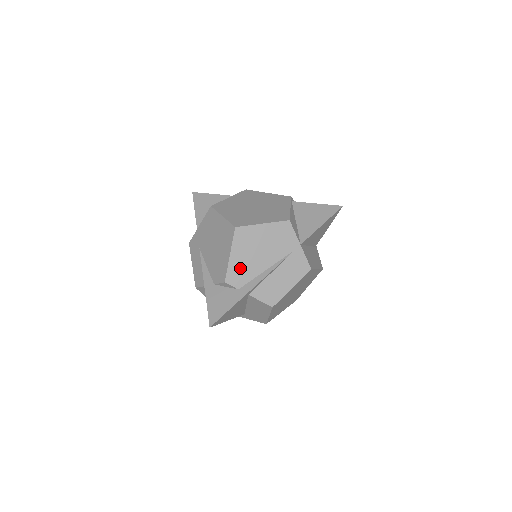
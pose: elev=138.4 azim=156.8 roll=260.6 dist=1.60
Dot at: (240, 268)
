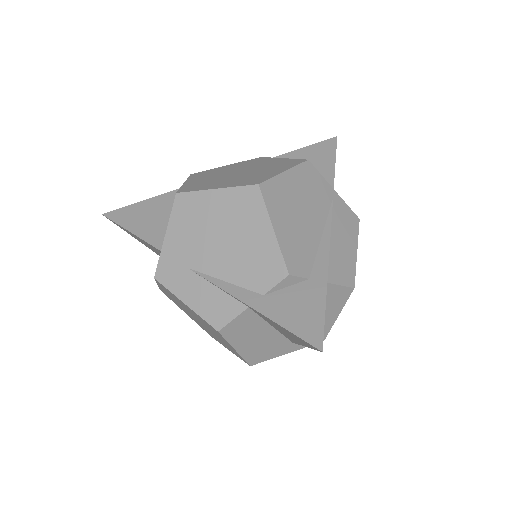
Dot at: (294, 245)
